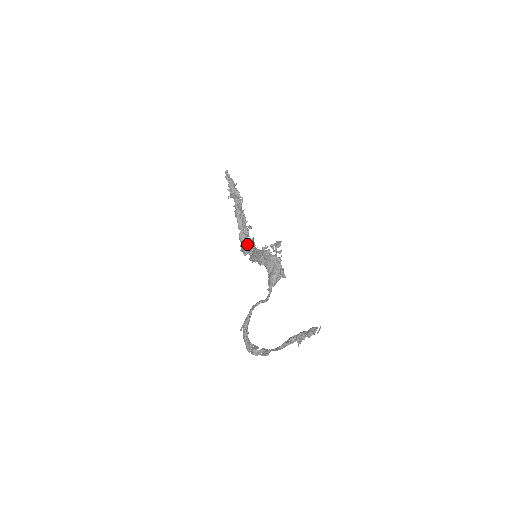
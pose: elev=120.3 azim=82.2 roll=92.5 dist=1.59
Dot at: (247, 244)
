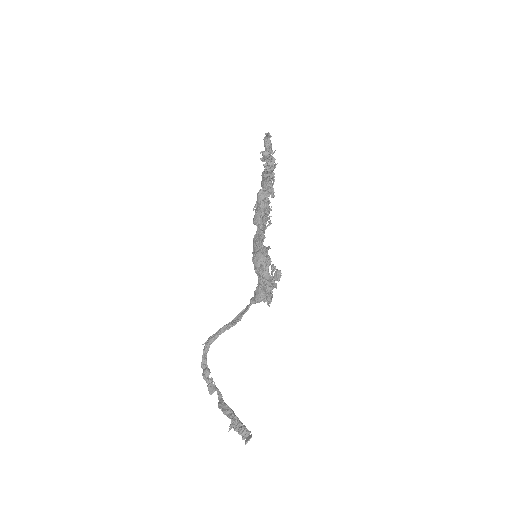
Dot at: (261, 212)
